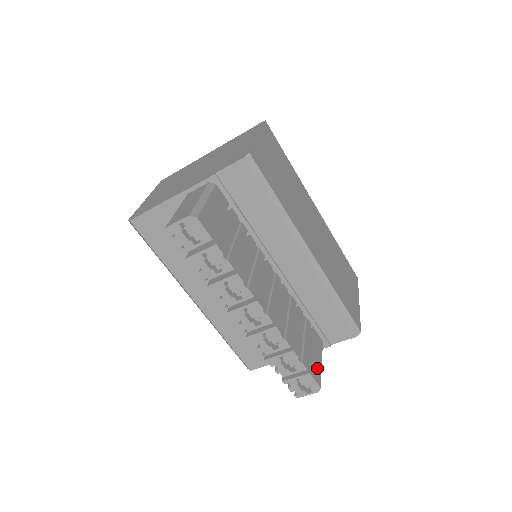
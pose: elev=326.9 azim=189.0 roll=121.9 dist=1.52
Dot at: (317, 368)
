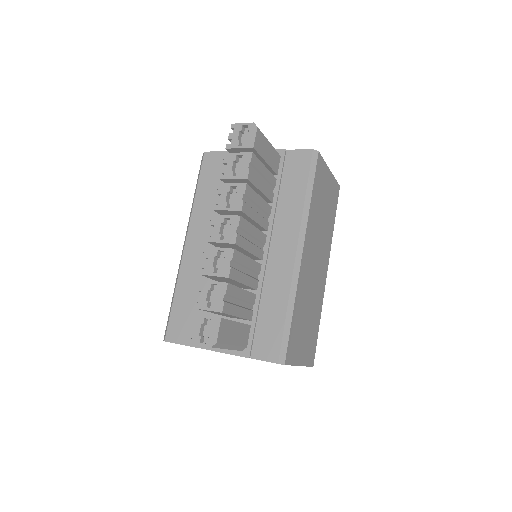
Dot at: (227, 334)
